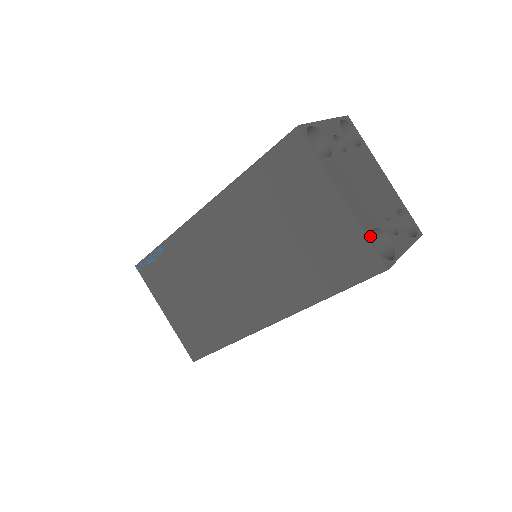
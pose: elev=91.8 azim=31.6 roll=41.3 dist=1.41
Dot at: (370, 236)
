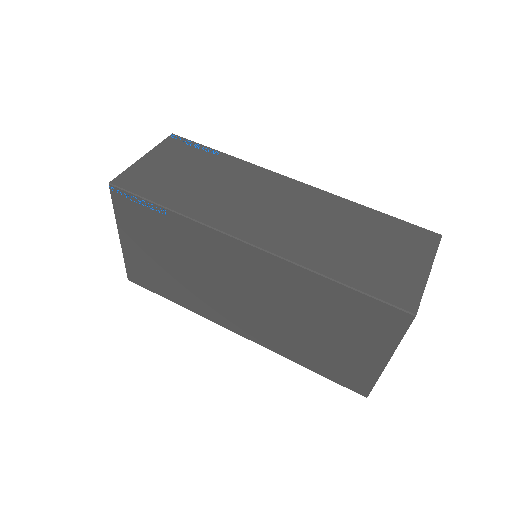
Dot at: occluded
